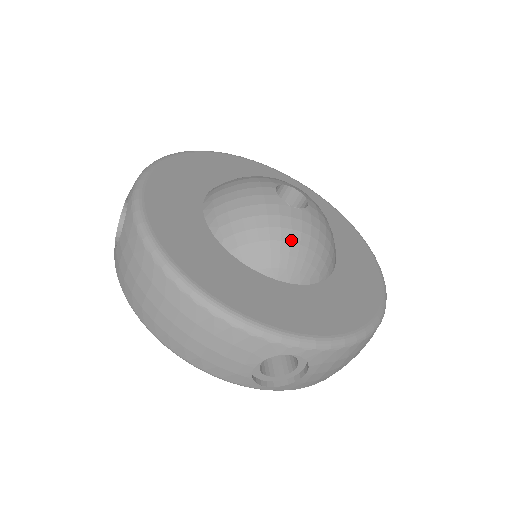
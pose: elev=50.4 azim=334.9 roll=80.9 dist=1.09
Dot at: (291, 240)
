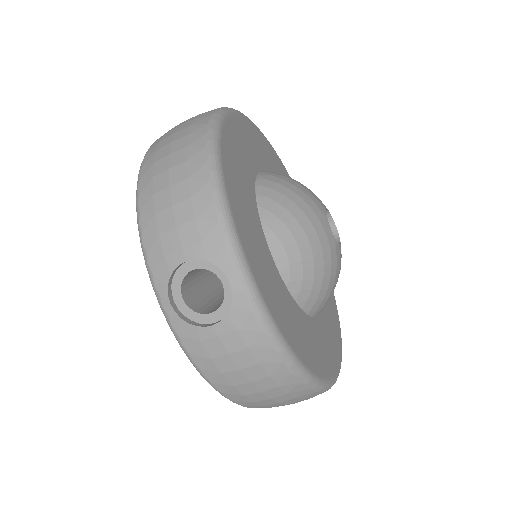
Dot at: (308, 235)
